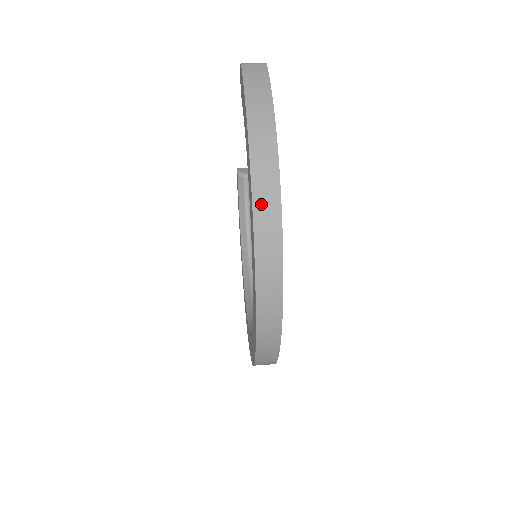
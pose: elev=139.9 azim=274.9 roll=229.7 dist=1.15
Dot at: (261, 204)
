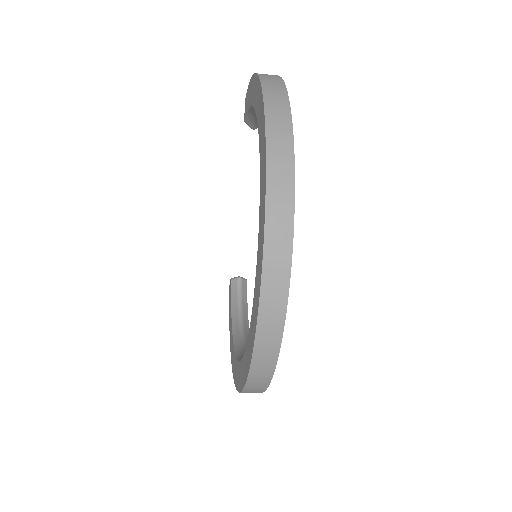
Dot at: (268, 84)
